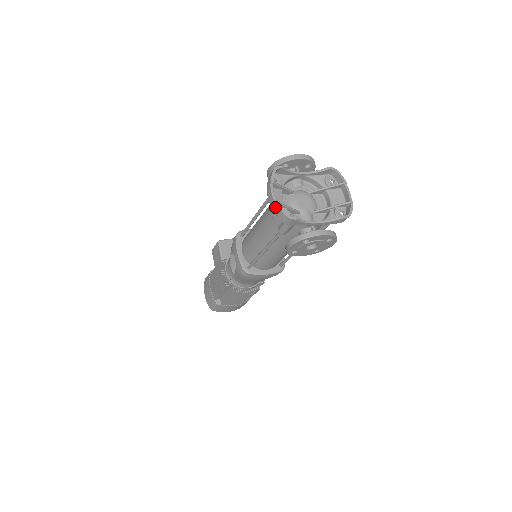
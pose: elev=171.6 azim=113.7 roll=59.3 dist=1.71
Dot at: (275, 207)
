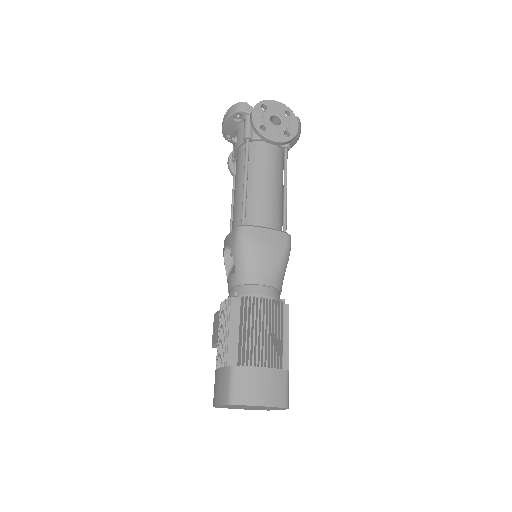
Dot at: (228, 112)
